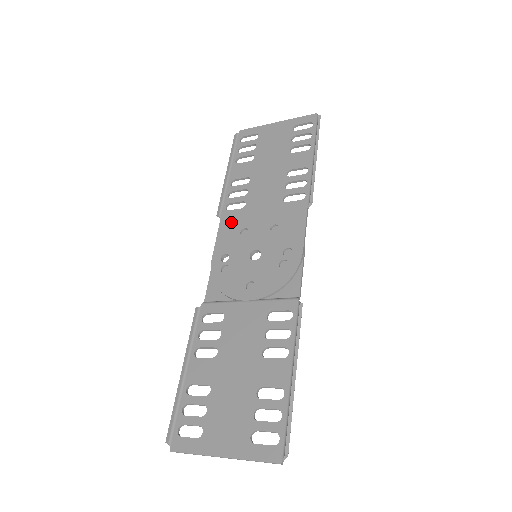
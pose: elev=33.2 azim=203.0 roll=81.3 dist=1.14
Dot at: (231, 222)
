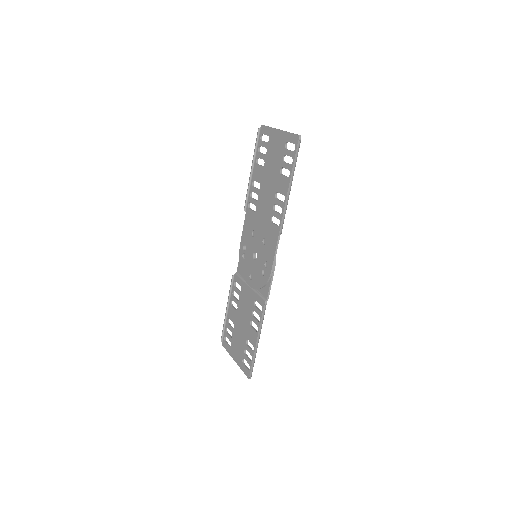
Dot at: (249, 220)
